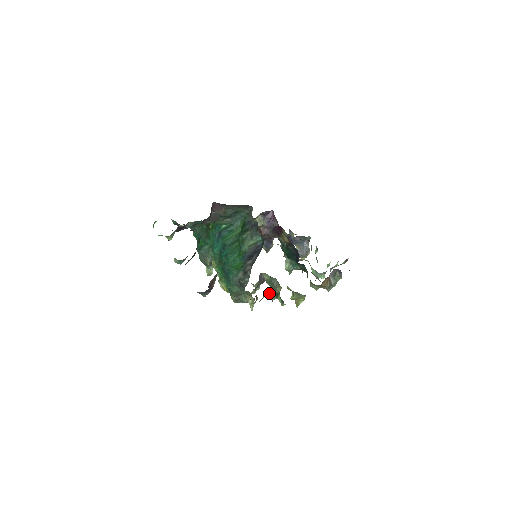
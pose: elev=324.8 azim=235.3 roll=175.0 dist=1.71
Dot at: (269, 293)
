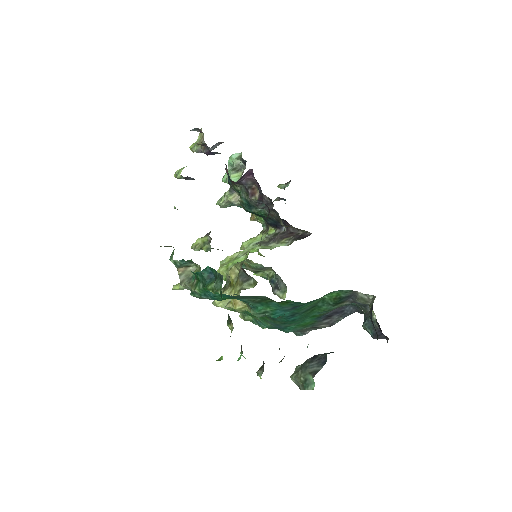
Dot at: occluded
